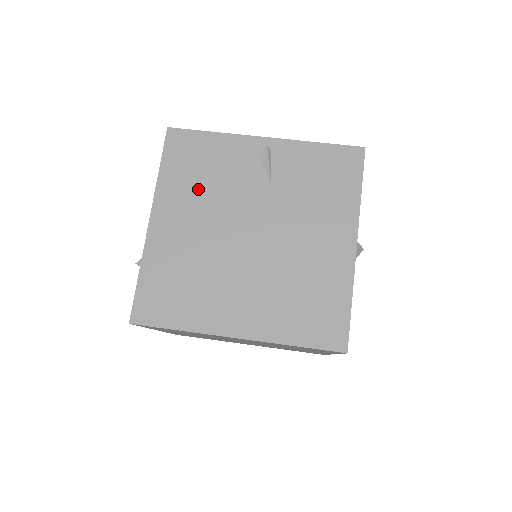
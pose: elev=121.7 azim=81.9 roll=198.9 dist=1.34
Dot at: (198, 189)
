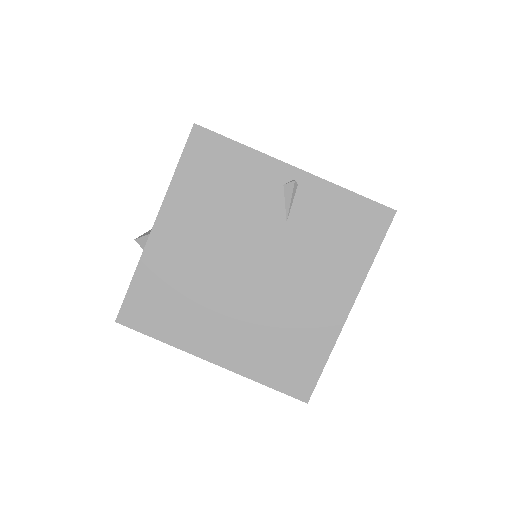
Dot at: (211, 206)
